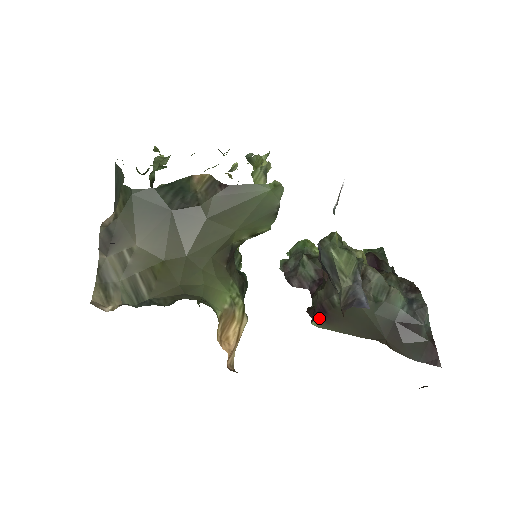
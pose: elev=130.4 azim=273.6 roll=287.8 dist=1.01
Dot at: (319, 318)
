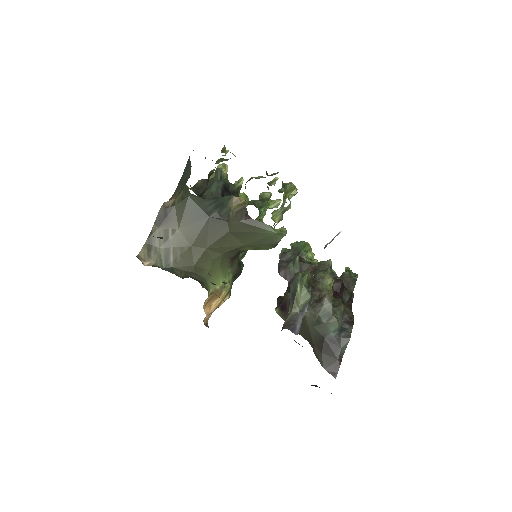
Dot at: (280, 310)
